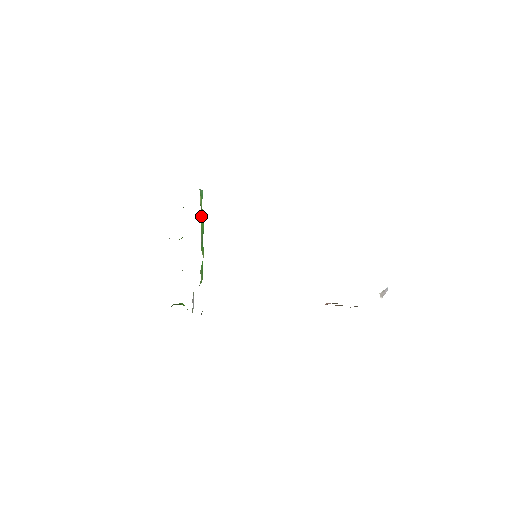
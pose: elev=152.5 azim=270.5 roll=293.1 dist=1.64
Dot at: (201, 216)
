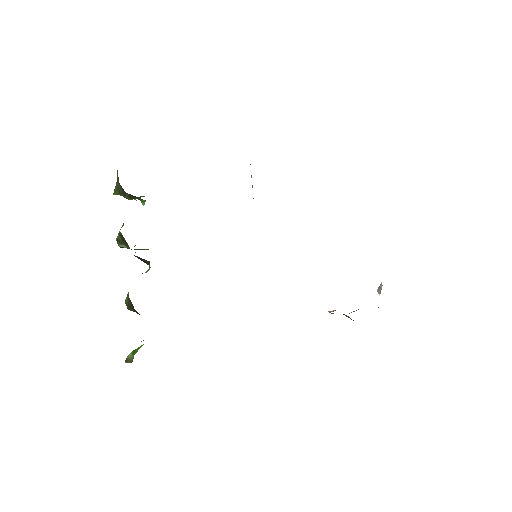
Dot at: occluded
